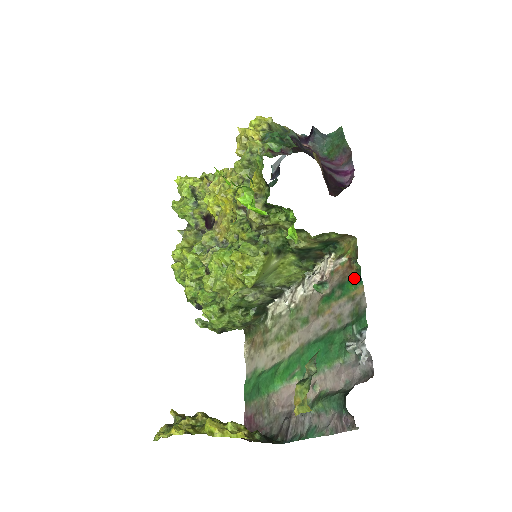
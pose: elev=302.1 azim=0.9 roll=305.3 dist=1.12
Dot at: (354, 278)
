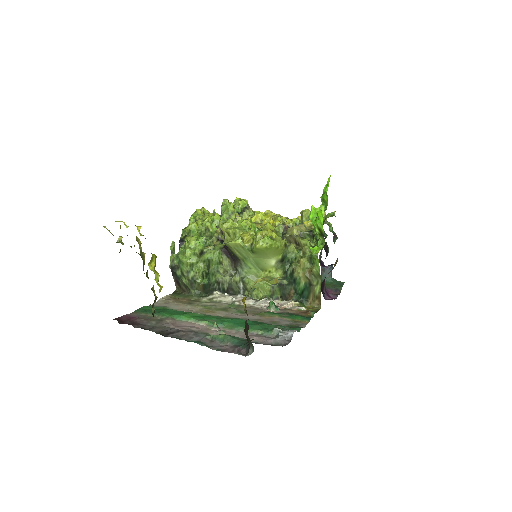
Dot at: (305, 316)
